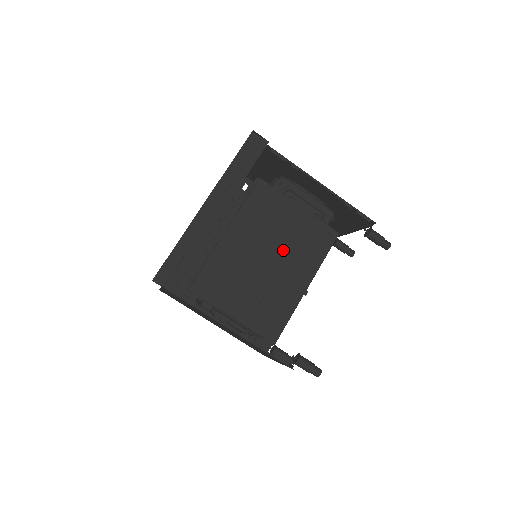
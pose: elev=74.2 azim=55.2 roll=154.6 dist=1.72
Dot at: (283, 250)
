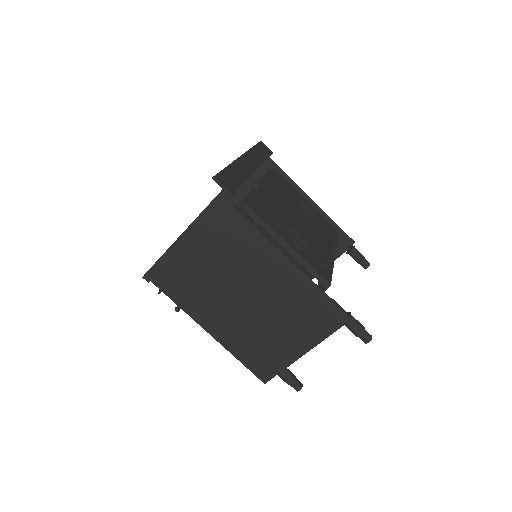
Dot at: (307, 220)
